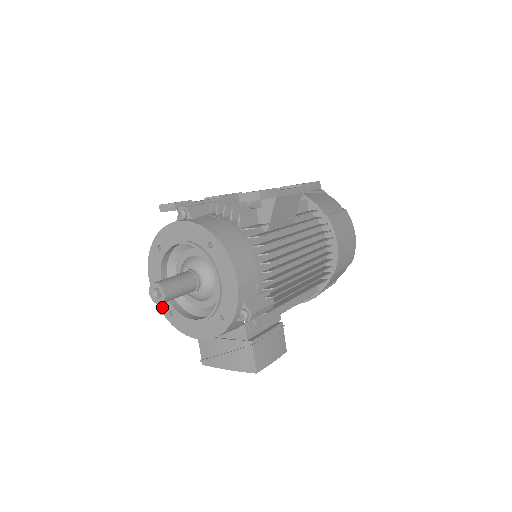
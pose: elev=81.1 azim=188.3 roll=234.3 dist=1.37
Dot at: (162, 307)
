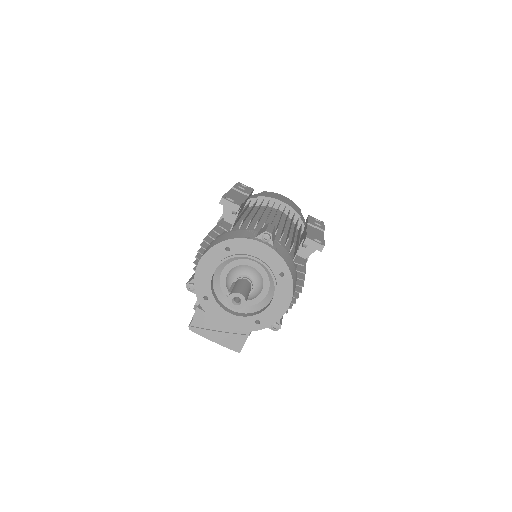
Dot at: (199, 289)
